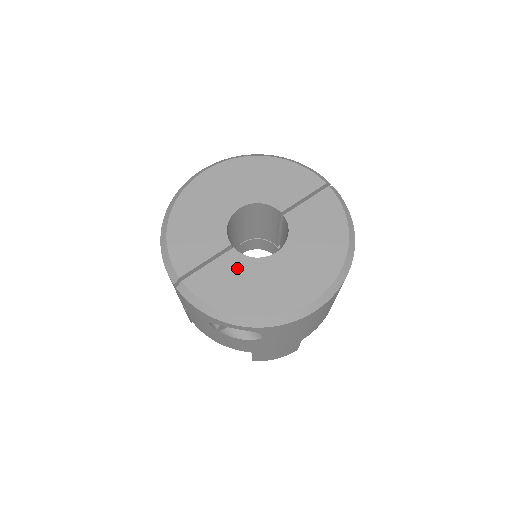
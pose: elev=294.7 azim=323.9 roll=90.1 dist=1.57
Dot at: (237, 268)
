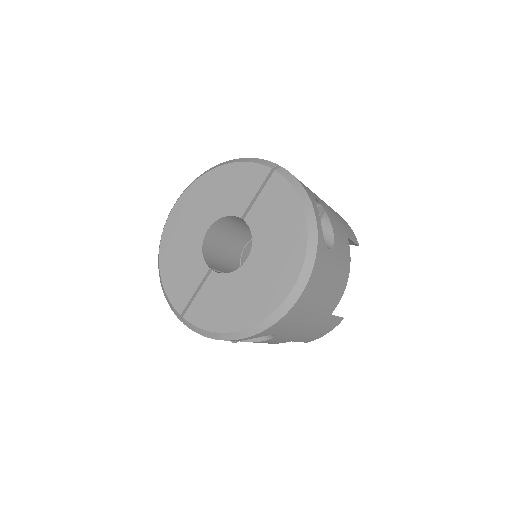
Dot at: (220, 288)
